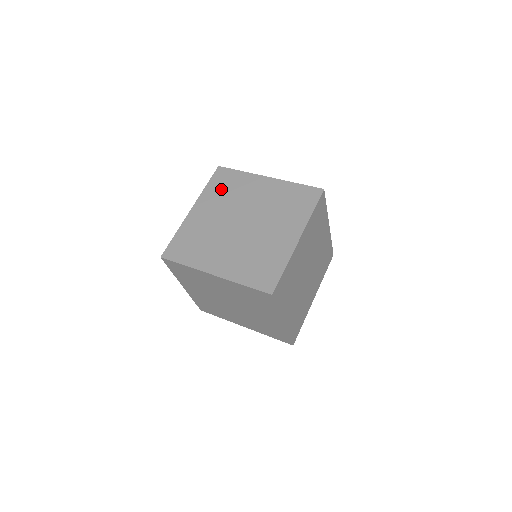
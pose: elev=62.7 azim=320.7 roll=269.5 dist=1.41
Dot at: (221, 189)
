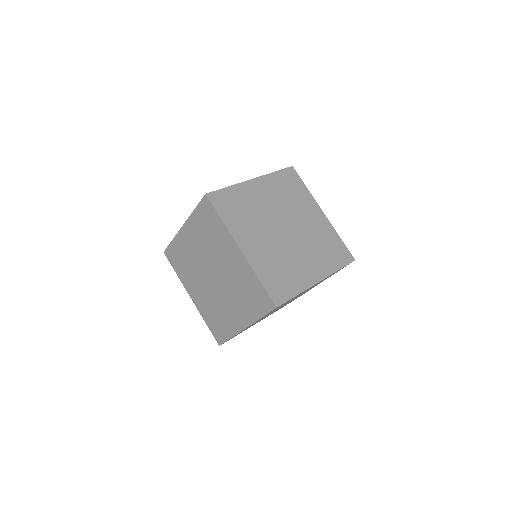
Dot at: (285, 186)
